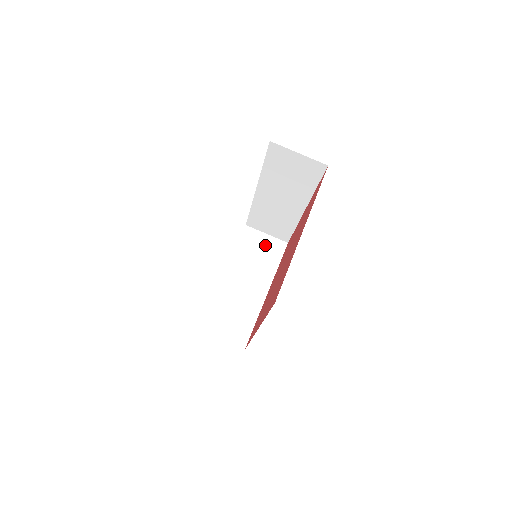
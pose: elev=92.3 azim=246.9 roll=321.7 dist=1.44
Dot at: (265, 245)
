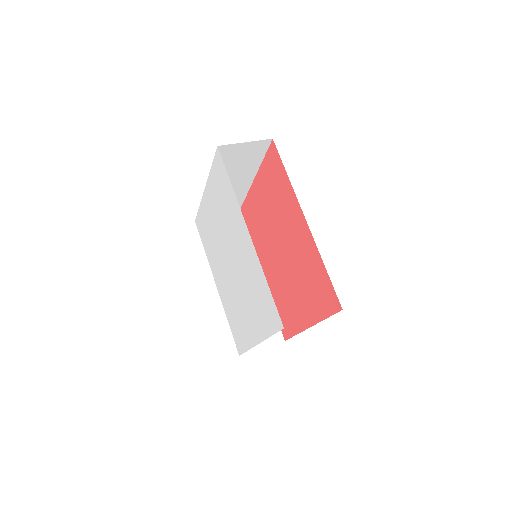
Dot at: occluded
